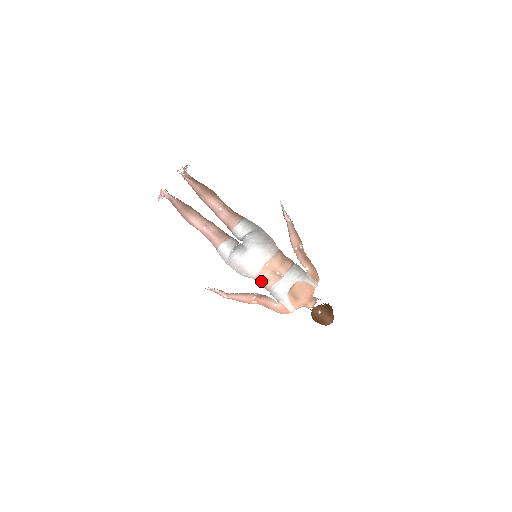
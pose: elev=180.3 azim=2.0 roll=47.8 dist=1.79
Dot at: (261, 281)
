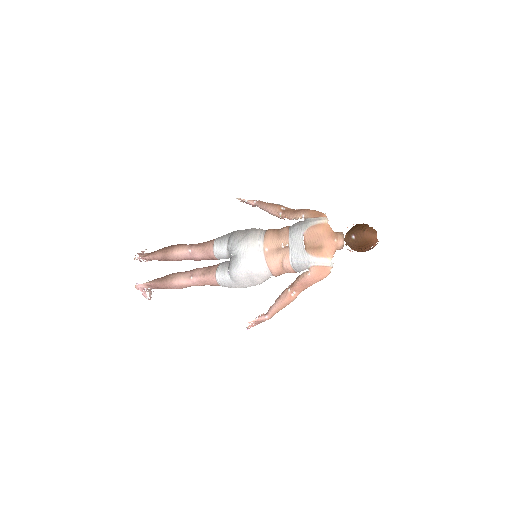
Dot at: (277, 269)
